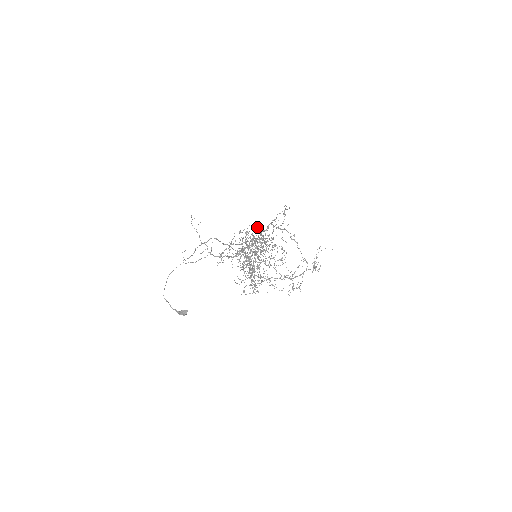
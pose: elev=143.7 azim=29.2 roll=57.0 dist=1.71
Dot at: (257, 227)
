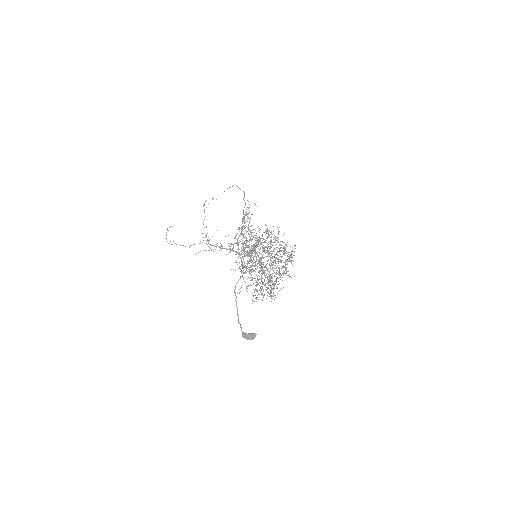
Dot at: occluded
